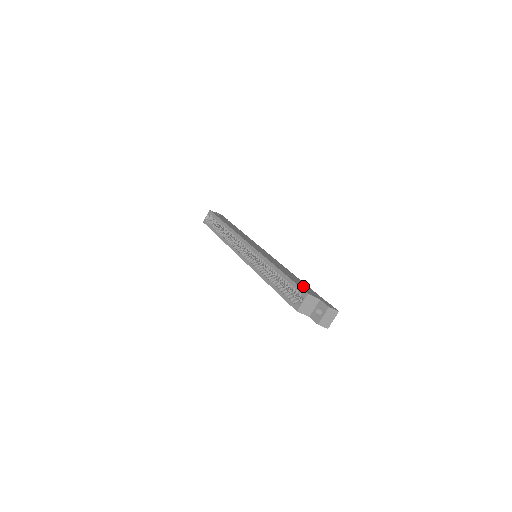
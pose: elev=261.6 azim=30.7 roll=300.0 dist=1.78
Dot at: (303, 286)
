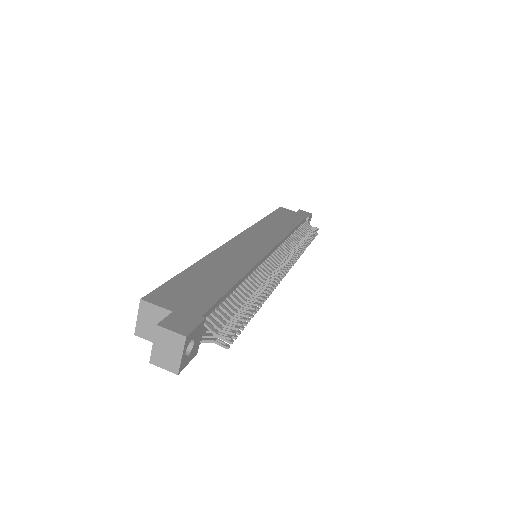
Dot at: (188, 289)
